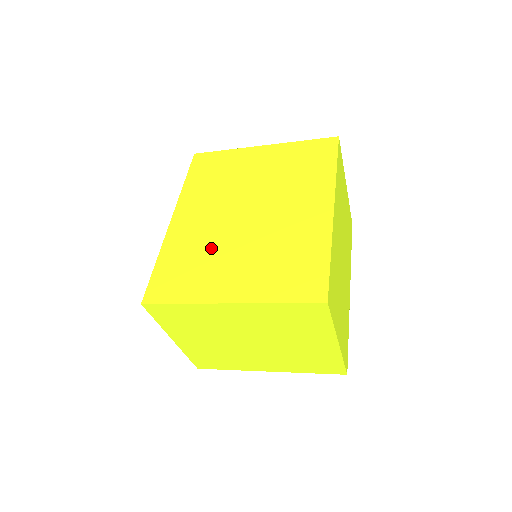
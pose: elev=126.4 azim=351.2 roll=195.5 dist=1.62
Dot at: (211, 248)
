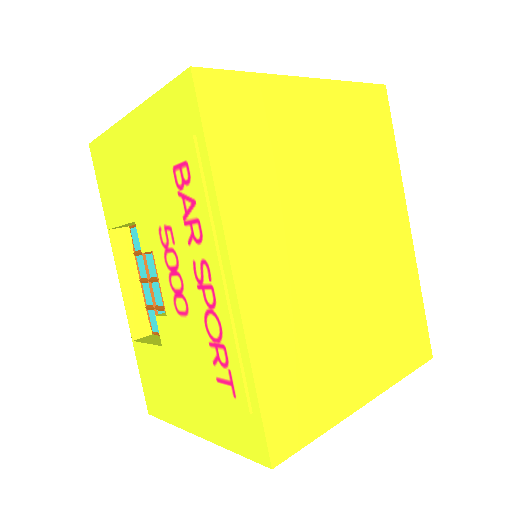
Dot at: (320, 324)
